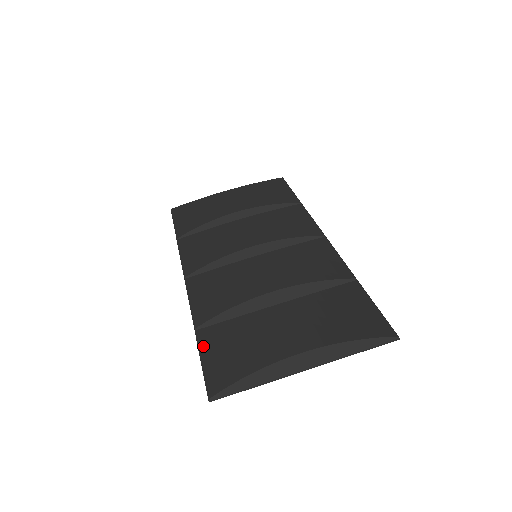
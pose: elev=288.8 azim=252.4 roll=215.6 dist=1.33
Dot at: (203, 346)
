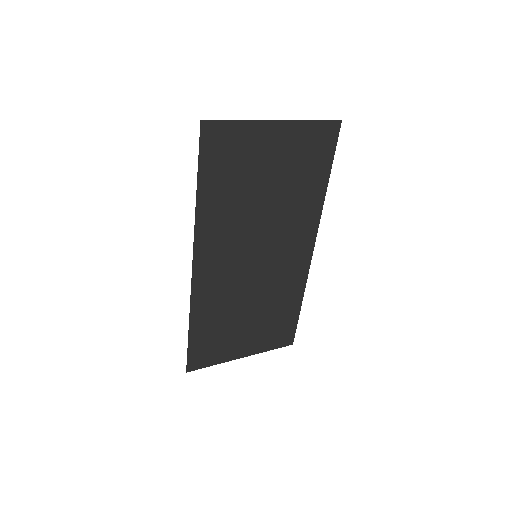
Dot at: (201, 176)
